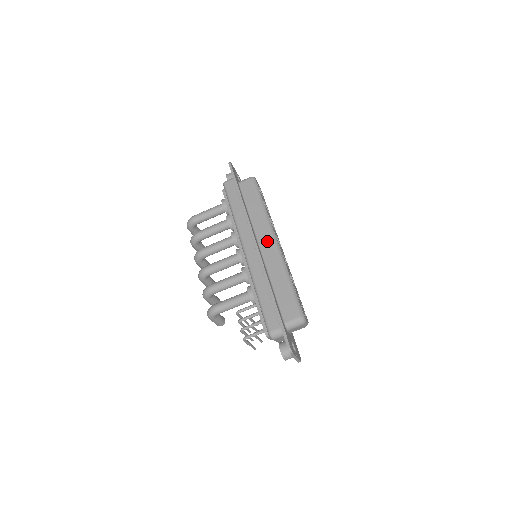
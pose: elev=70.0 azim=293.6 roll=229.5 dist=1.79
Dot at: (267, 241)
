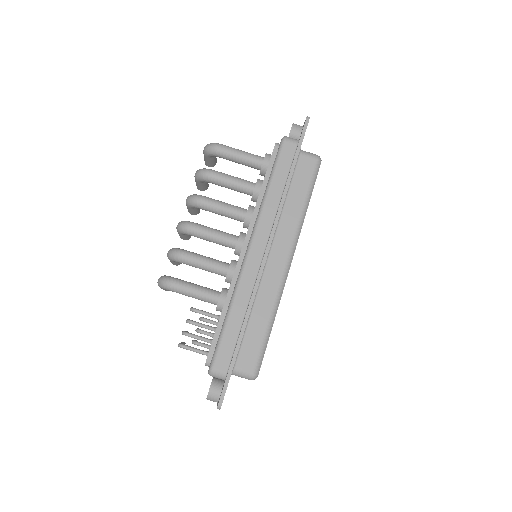
Dot at: (280, 256)
